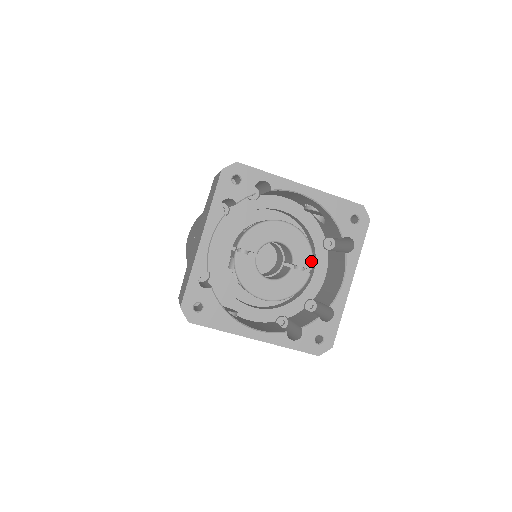
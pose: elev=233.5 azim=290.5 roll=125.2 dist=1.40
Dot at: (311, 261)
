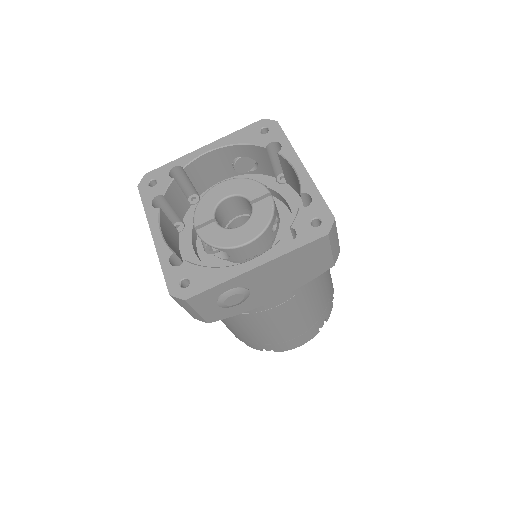
Dot at: (263, 188)
